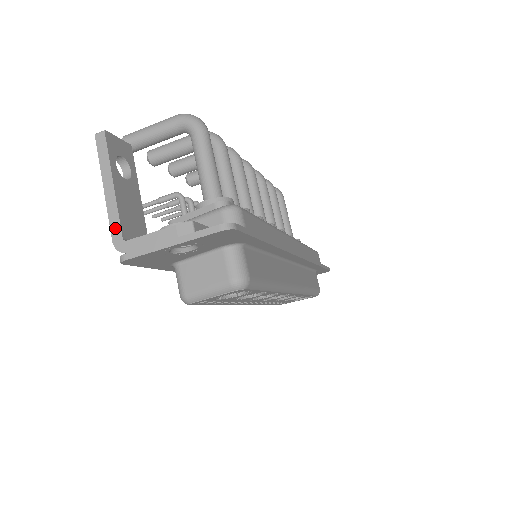
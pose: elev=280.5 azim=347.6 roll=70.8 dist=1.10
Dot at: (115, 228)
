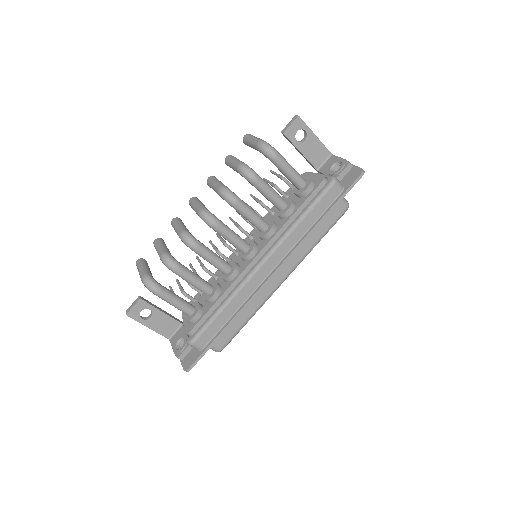
Dot at: (163, 335)
